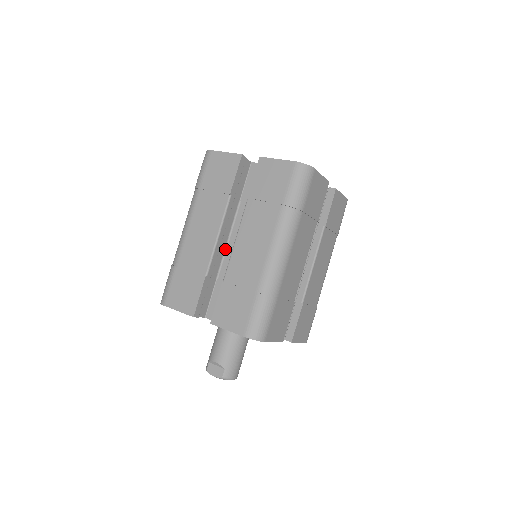
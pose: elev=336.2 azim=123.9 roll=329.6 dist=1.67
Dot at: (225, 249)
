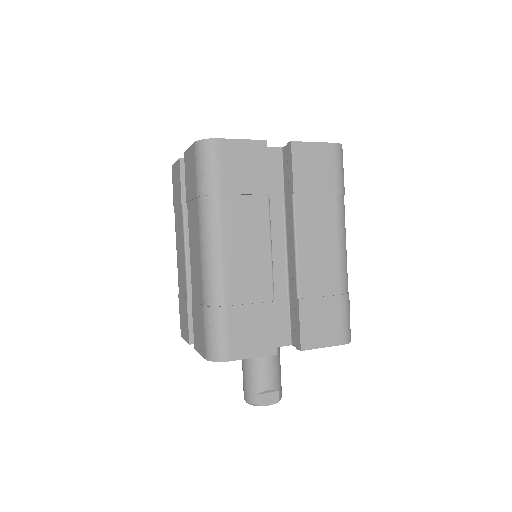
Dot at: occluded
